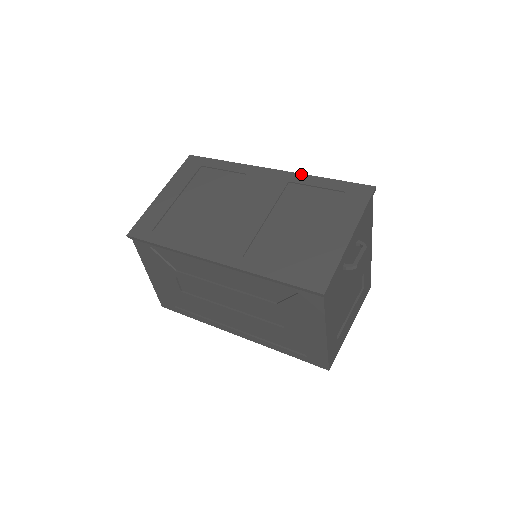
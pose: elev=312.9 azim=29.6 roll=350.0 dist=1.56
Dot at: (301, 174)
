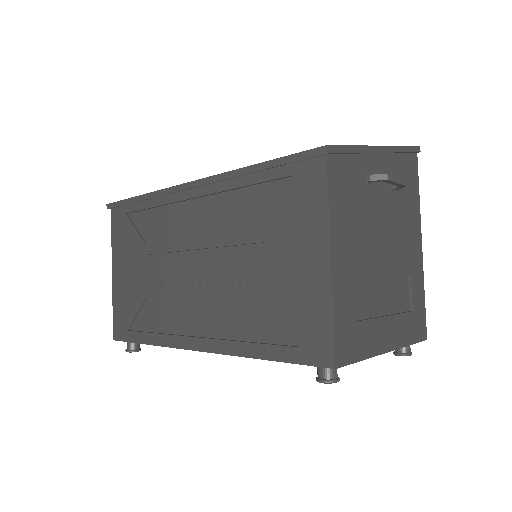
Dot at: occluded
